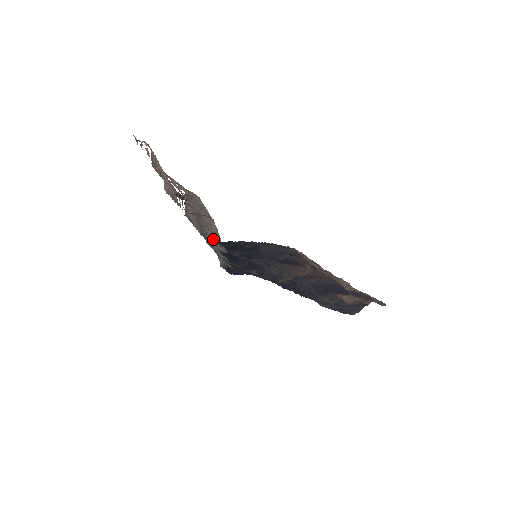
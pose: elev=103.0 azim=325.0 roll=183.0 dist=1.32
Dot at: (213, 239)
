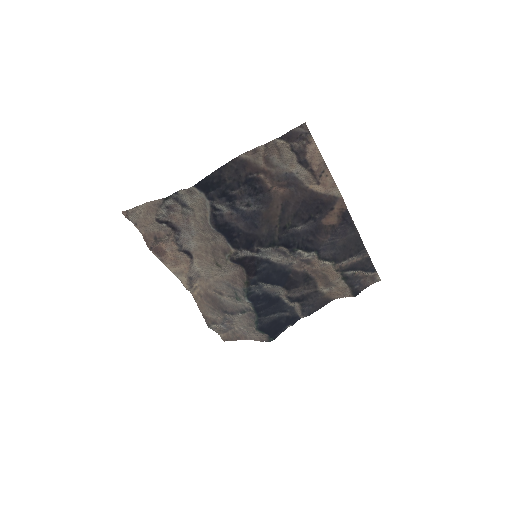
Dot at: (190, 188)
